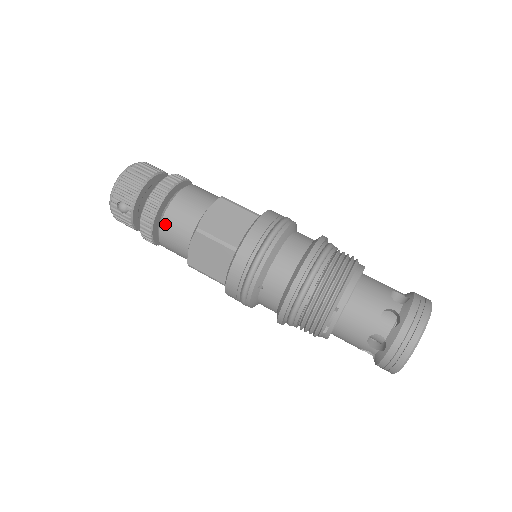
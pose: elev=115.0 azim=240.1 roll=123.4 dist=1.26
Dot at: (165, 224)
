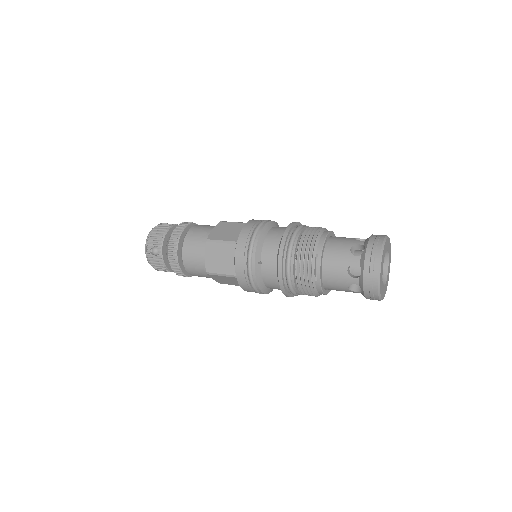
Dot at: (185, 248)
